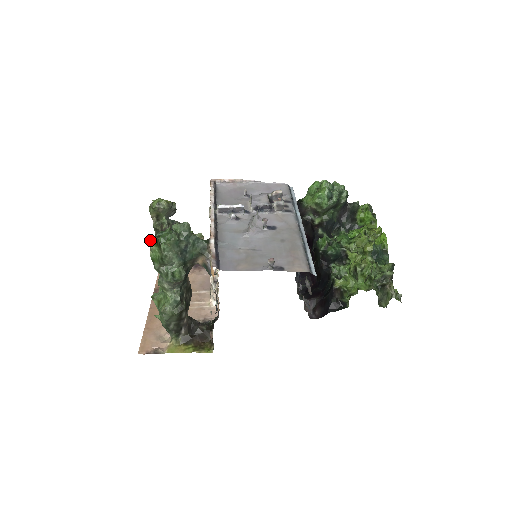
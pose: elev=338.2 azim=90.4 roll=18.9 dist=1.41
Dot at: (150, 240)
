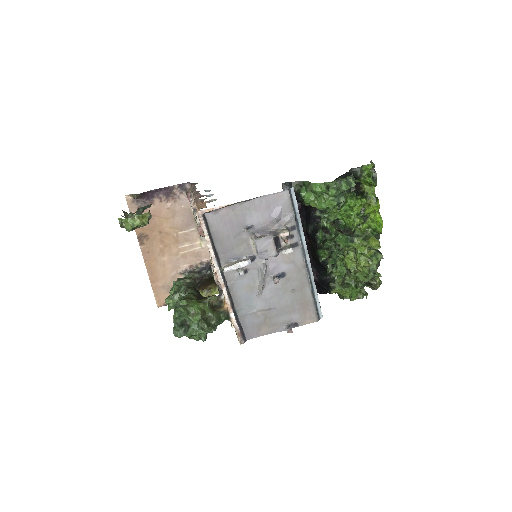
Dot at: (178, 337)
